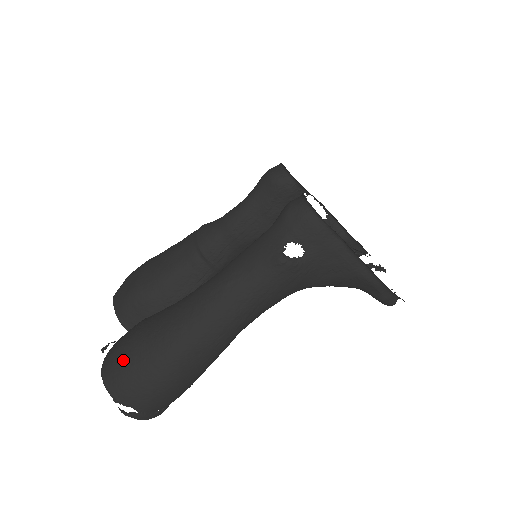
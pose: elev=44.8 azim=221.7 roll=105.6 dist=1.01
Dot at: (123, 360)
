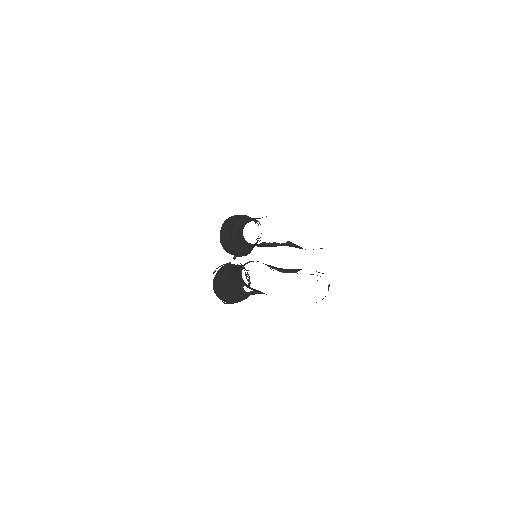
Dot at: (215, 290)
